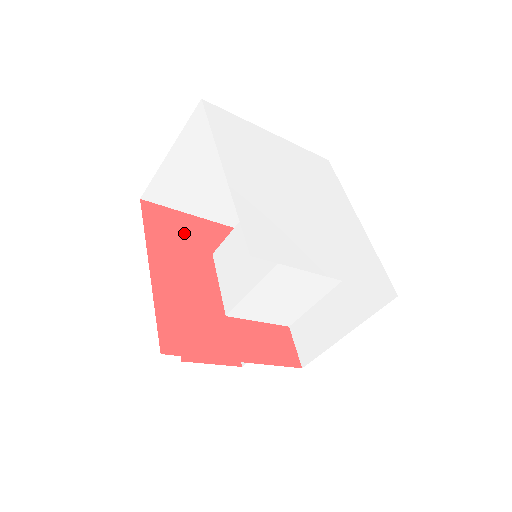
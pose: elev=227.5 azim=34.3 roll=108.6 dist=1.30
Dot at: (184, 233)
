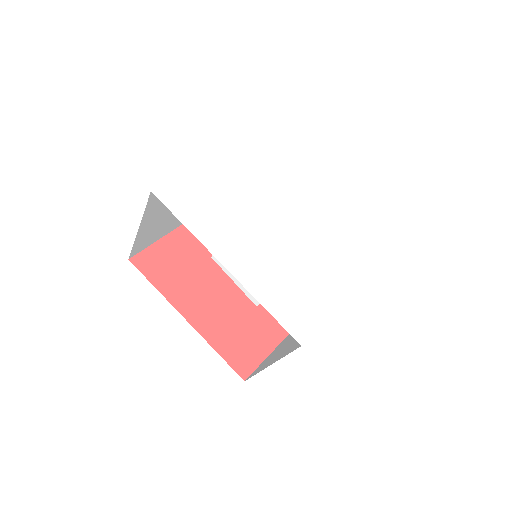
Dot at: (180, 259)
